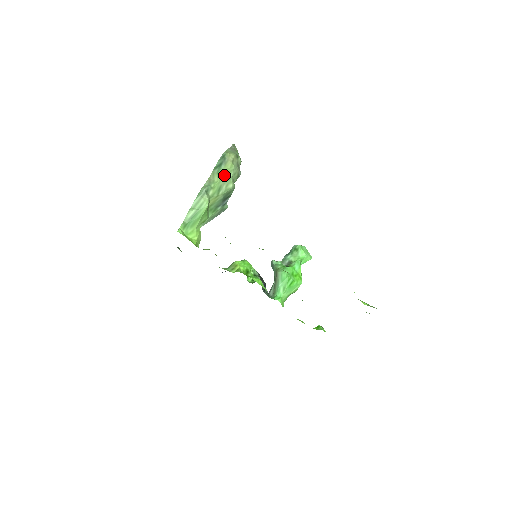
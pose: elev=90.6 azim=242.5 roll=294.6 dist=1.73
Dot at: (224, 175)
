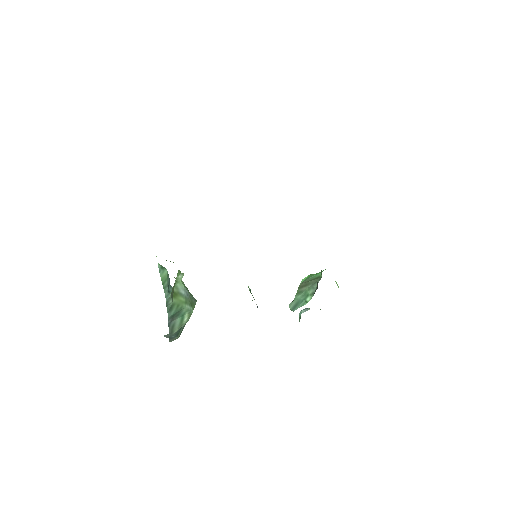
Dot at: occluded
